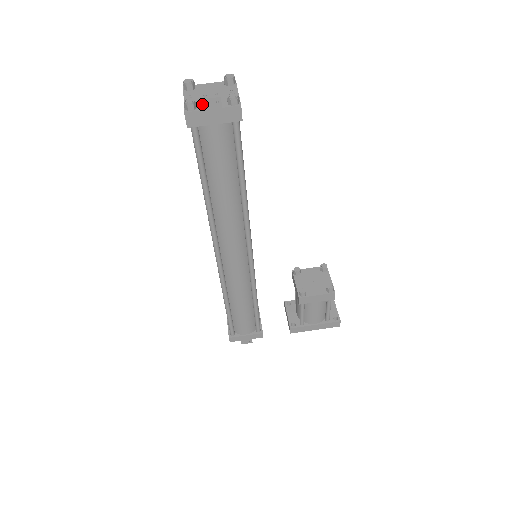
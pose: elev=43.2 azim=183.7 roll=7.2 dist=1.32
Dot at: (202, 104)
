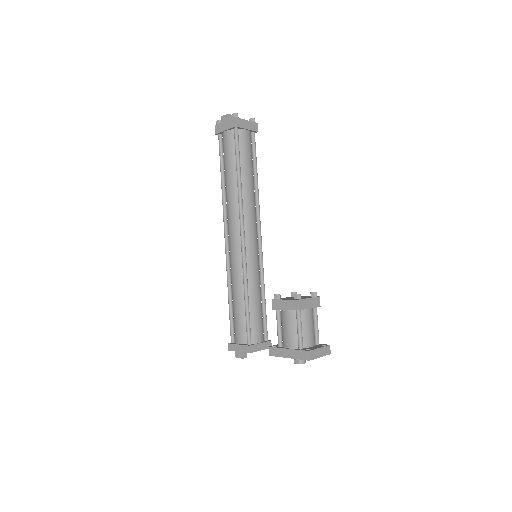
Dot at: (221, 119)
